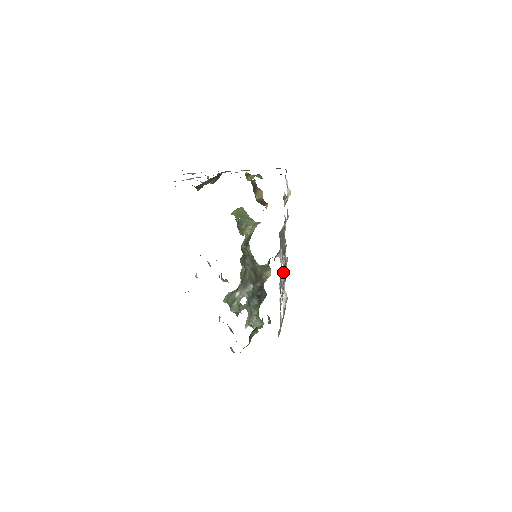
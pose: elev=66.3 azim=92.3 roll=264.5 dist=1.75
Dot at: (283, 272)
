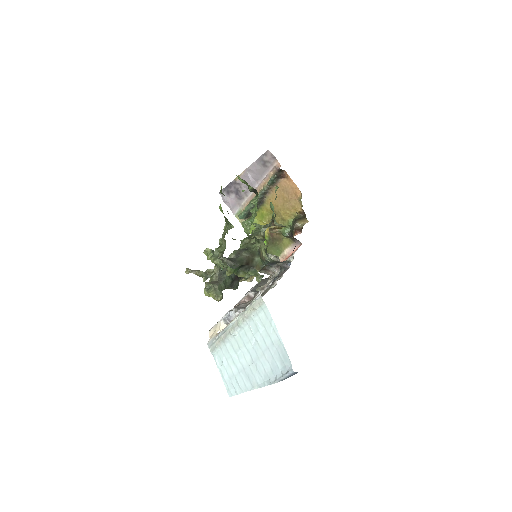
Dot at: (244, 303)
